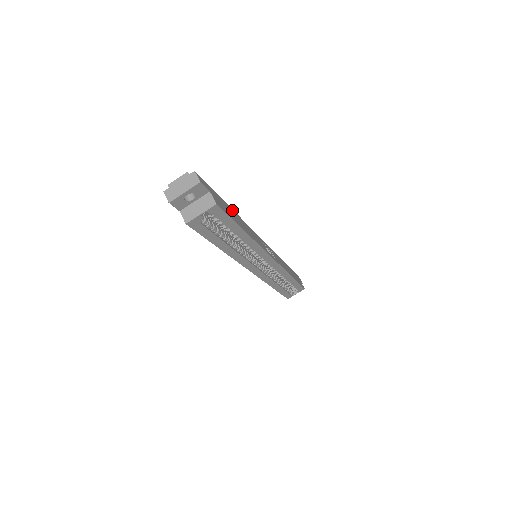
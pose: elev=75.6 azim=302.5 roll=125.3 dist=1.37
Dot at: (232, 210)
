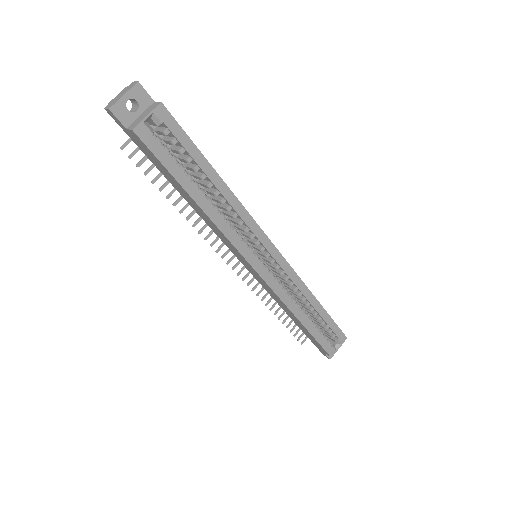
Dot at: occluded
